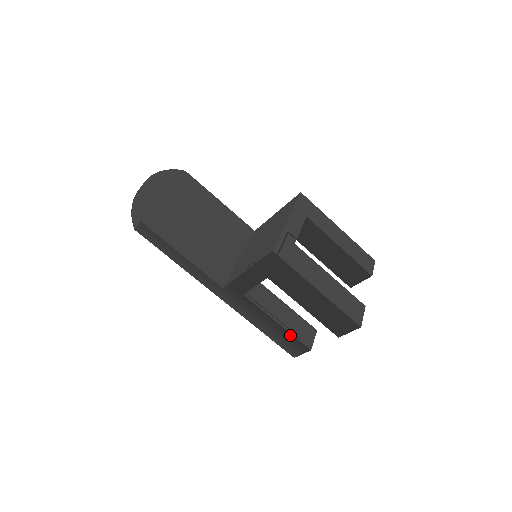
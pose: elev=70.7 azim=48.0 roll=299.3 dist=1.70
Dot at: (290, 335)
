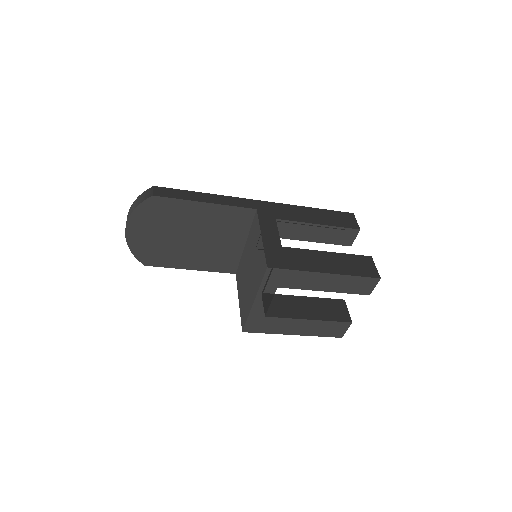
Dot at: occluded
